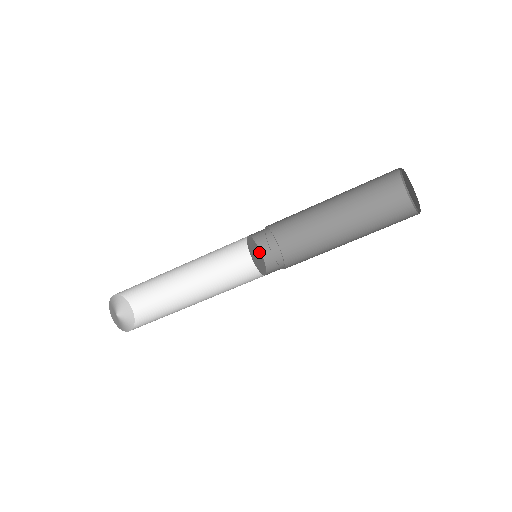
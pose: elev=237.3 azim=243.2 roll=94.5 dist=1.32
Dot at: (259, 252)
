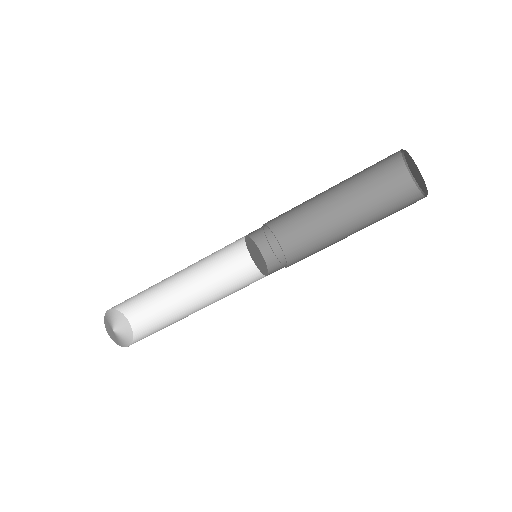
Dot at: (260, 254)
